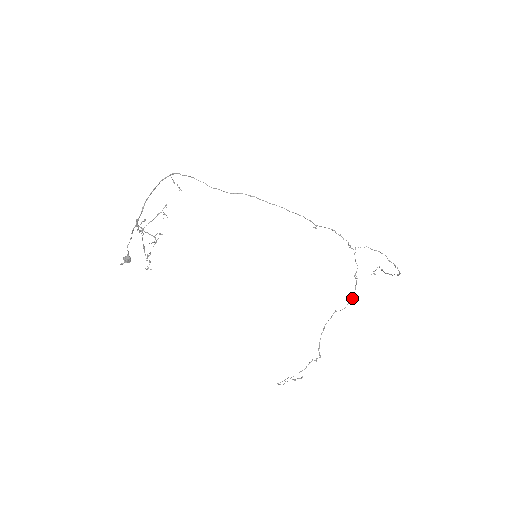
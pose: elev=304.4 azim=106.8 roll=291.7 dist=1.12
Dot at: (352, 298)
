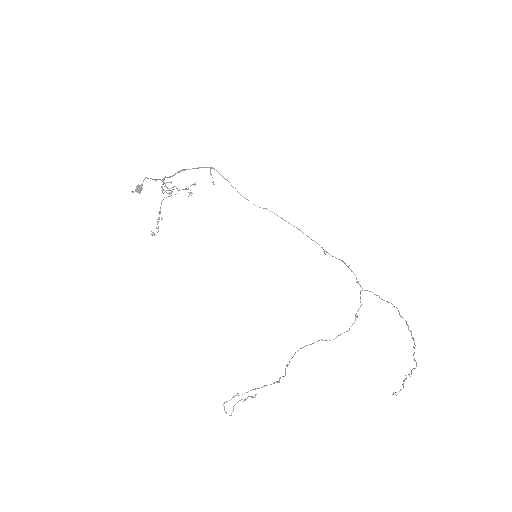
Dot at: occluded
